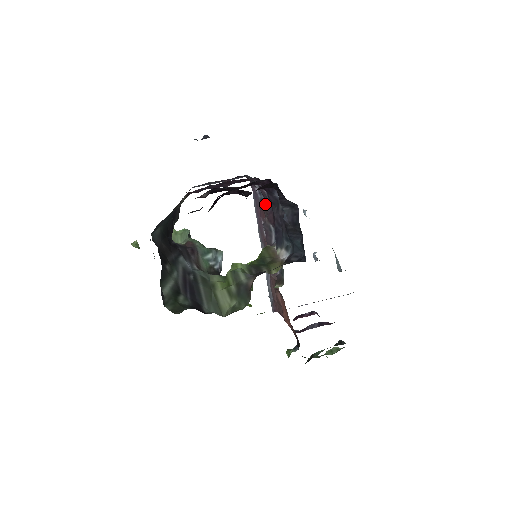
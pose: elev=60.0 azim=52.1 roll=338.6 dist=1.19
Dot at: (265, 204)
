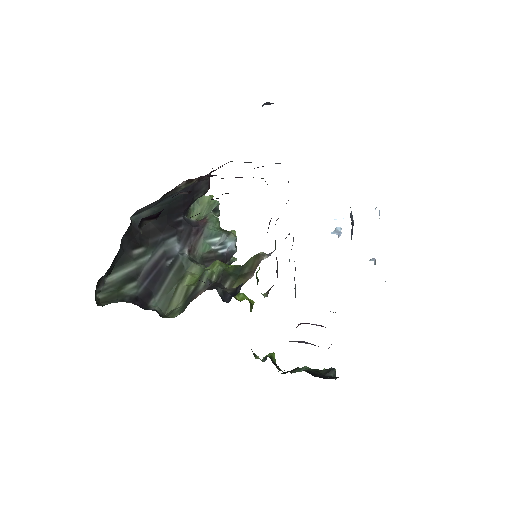
Dot at: occluded
